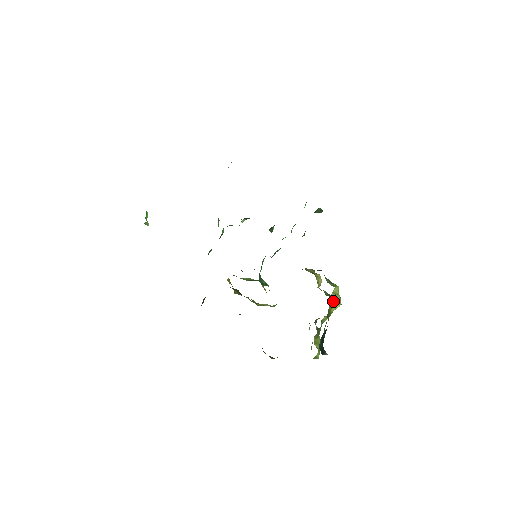
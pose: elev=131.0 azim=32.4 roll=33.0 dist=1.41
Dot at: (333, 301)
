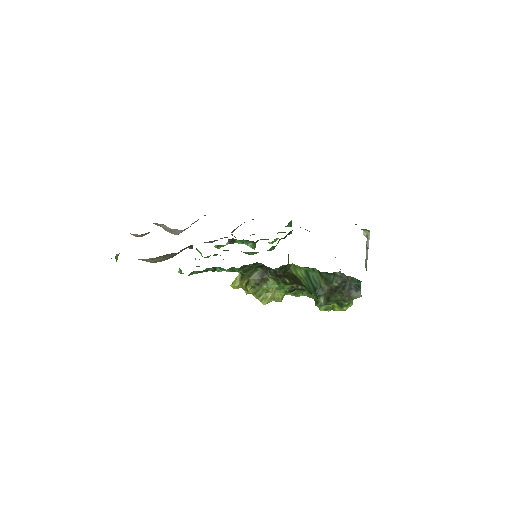
Dot at: occluded
